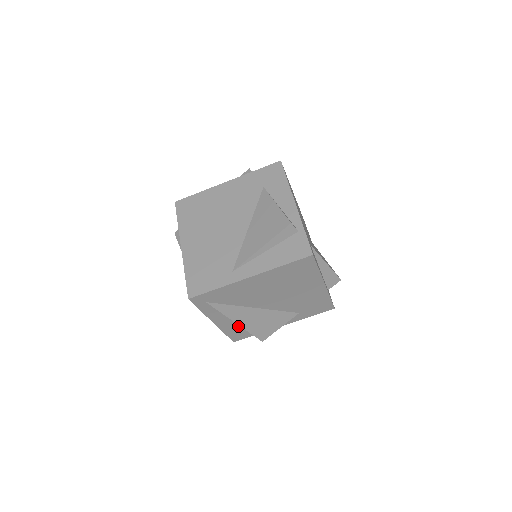
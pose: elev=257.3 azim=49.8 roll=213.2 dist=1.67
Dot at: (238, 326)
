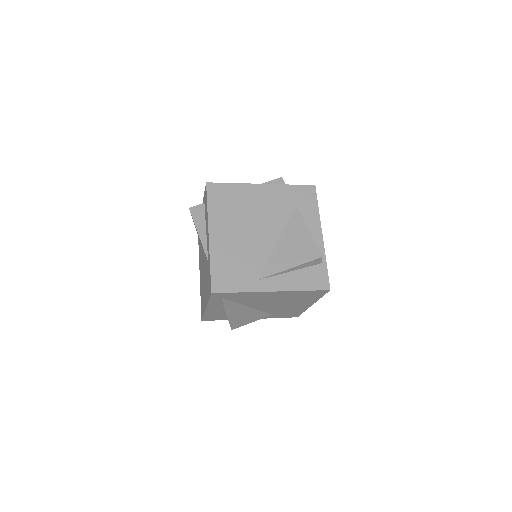
Dot at: (220, 313)
